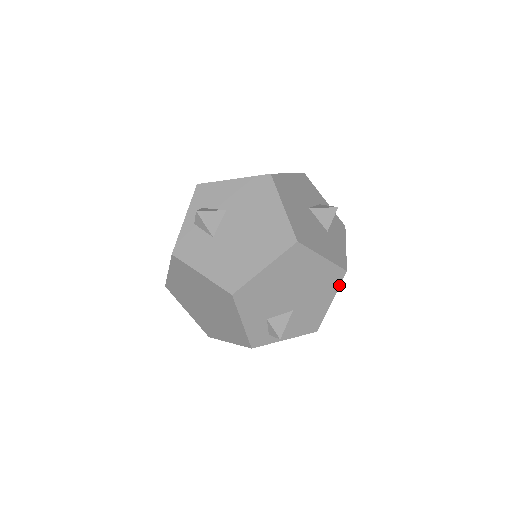
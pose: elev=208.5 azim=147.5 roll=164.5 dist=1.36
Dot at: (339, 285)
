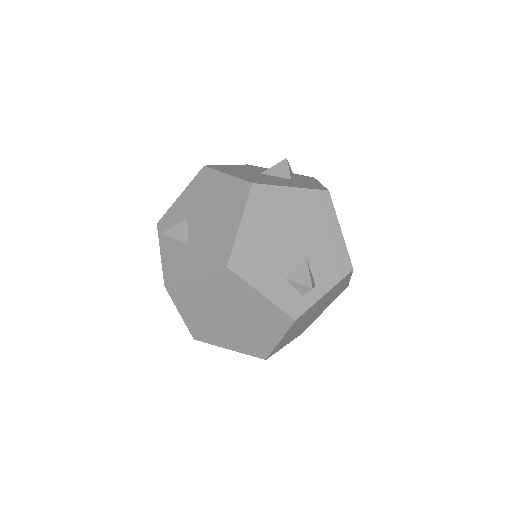
Dot at: (333, 209)
